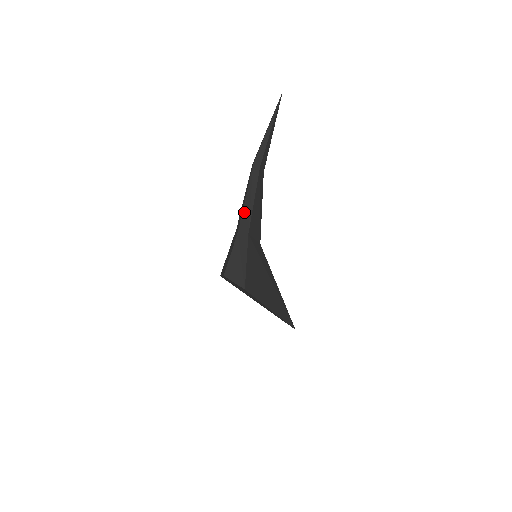
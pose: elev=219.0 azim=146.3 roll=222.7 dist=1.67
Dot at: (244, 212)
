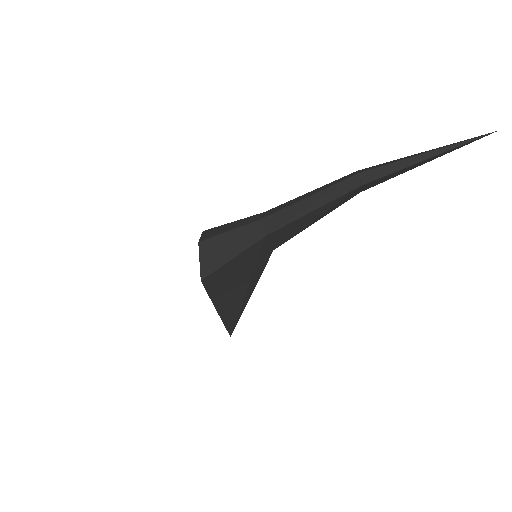
Dot at: (288, 209)
